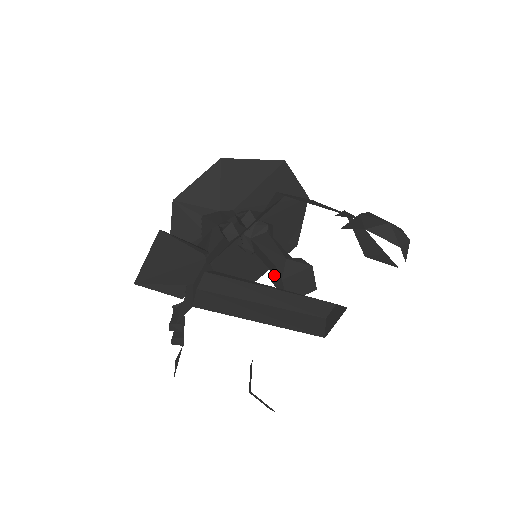
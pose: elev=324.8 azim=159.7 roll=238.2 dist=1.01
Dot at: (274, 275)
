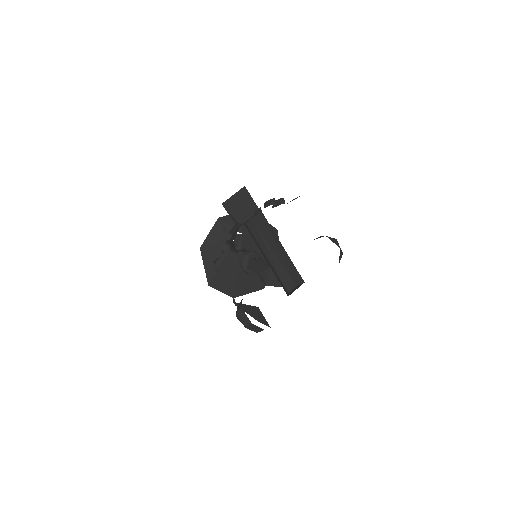
Dot at: (264, 267)
